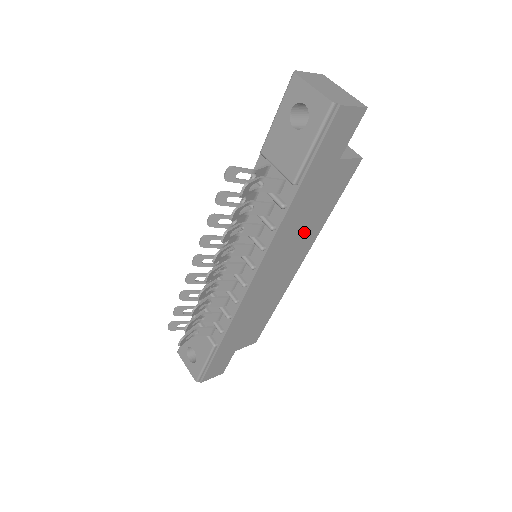
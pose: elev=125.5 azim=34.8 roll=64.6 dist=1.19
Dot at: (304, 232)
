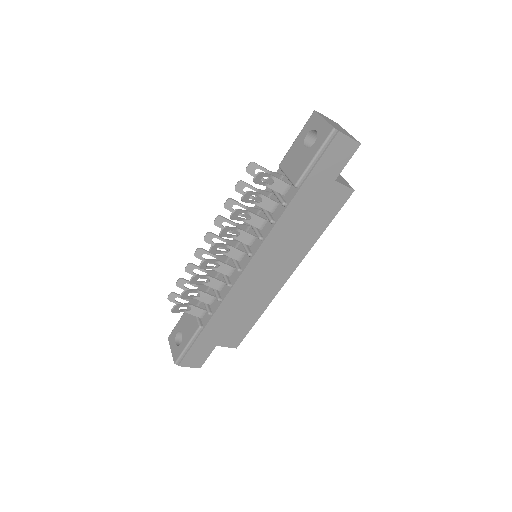
Dot at: (298, 240)
